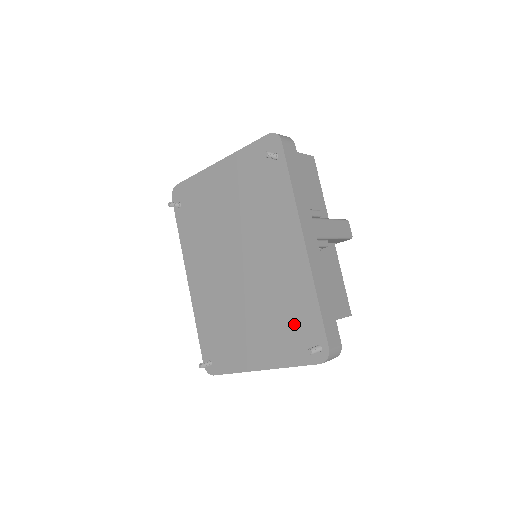
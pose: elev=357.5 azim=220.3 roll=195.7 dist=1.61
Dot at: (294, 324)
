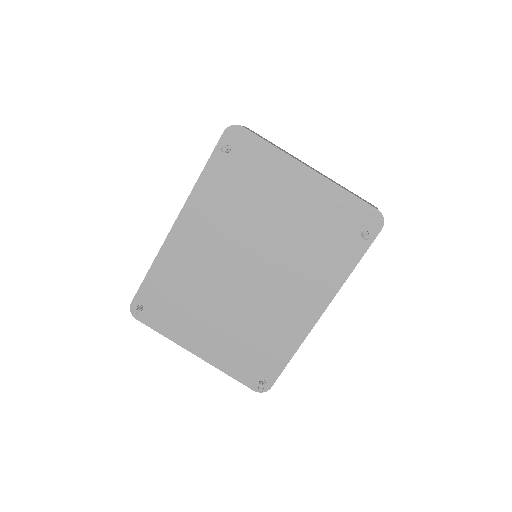
Dot at: (257, 353)
